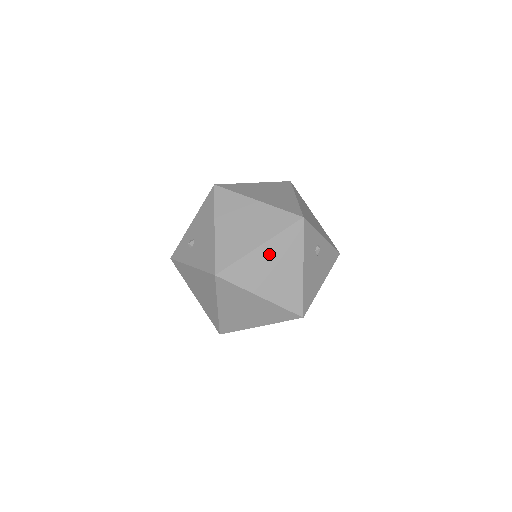
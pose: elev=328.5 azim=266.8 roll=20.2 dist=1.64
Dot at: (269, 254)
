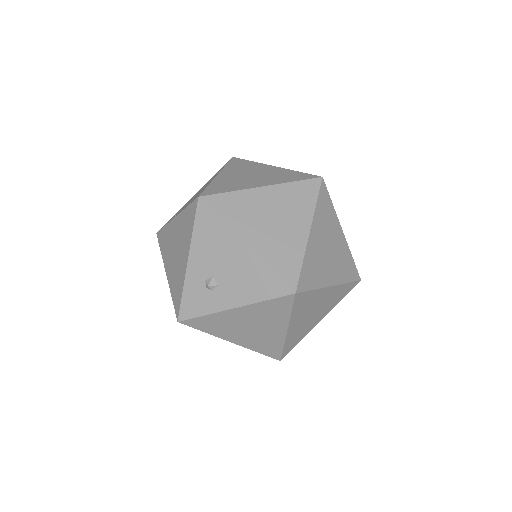
Dot at: (319, 235)
